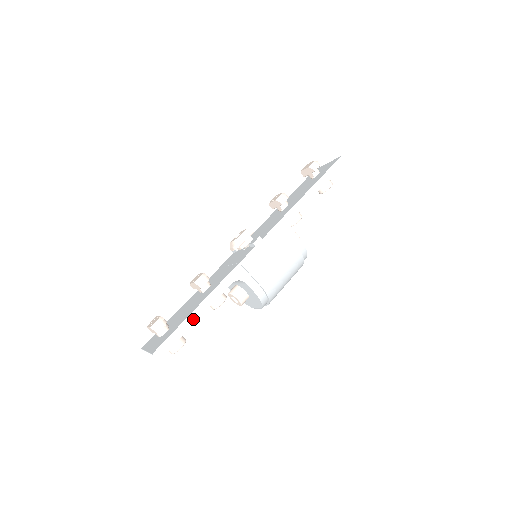
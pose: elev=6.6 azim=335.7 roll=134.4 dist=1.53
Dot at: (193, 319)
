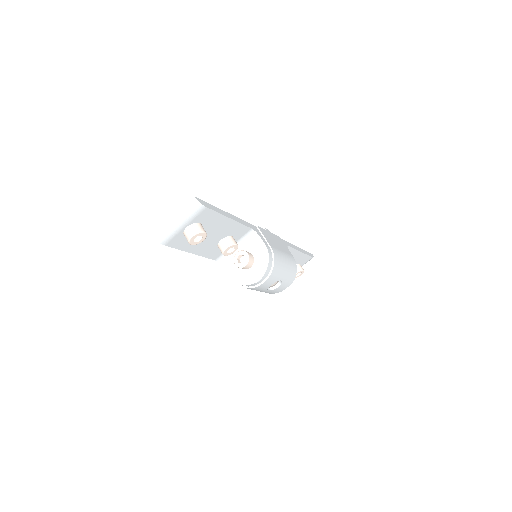
Dot at: (225, 214)
